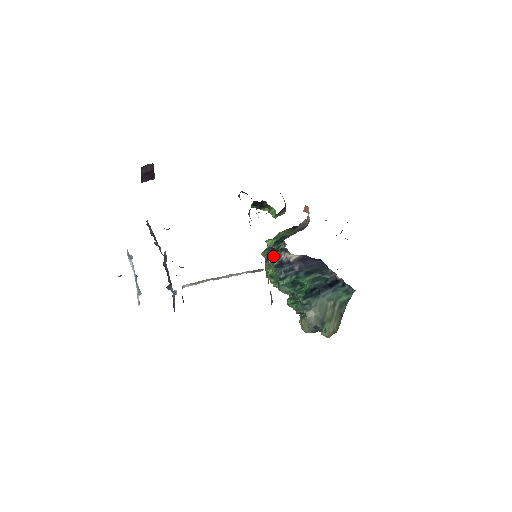
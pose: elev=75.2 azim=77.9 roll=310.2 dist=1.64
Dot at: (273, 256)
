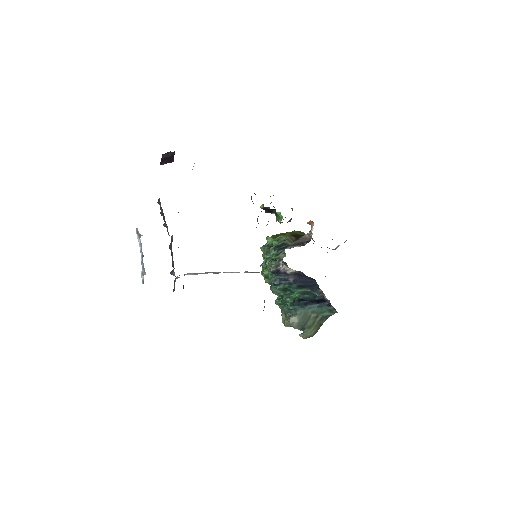
Dot at: (272, 260)
